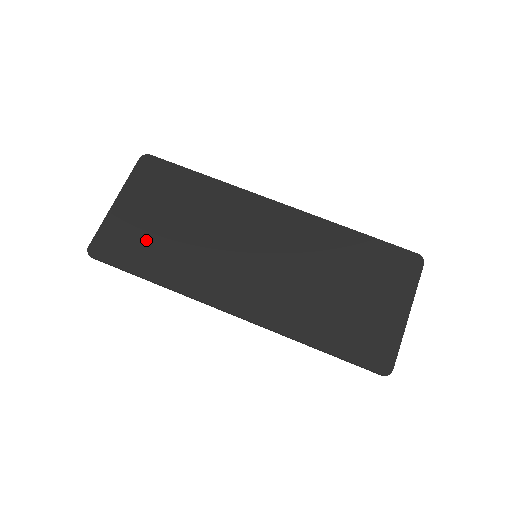
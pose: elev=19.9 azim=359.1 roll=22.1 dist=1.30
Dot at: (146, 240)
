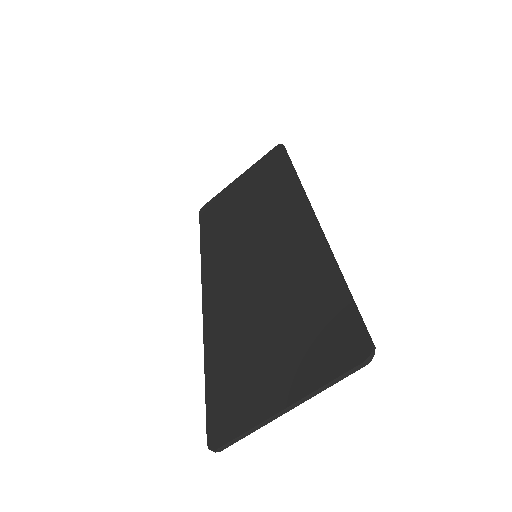
Dot at: (224, 212)
